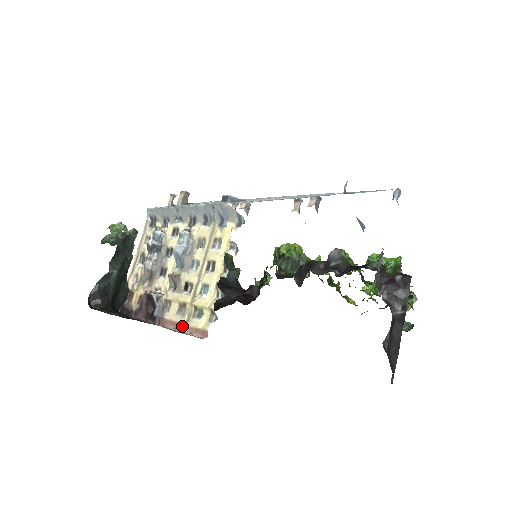
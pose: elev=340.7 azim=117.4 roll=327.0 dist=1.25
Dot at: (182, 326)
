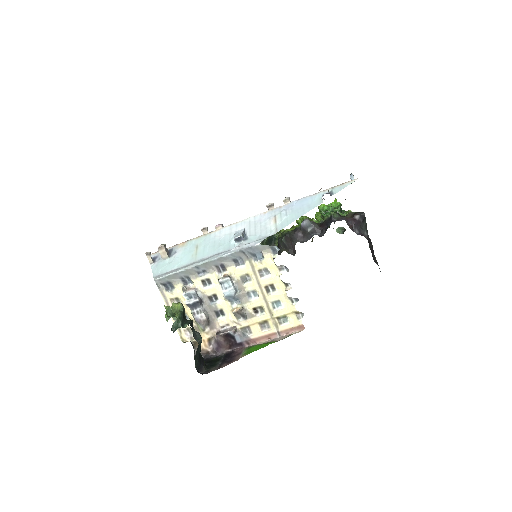
Dot at: (275, 334)
